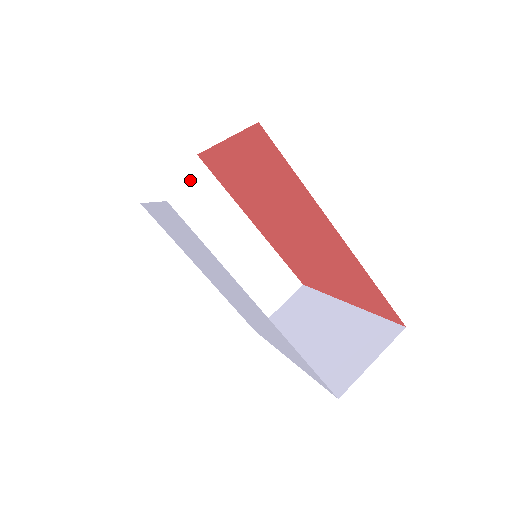
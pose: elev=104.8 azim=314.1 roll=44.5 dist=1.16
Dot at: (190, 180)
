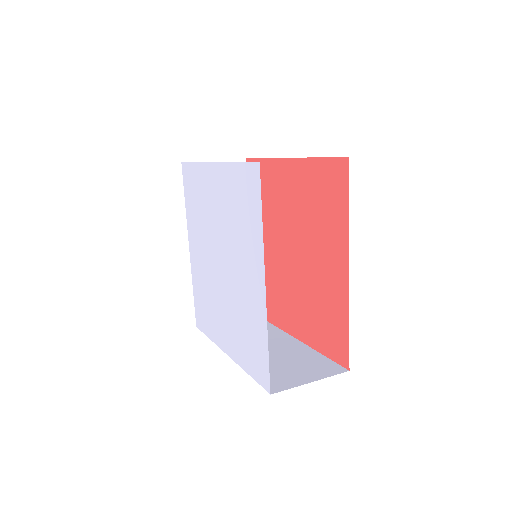
Dot at: occluded
